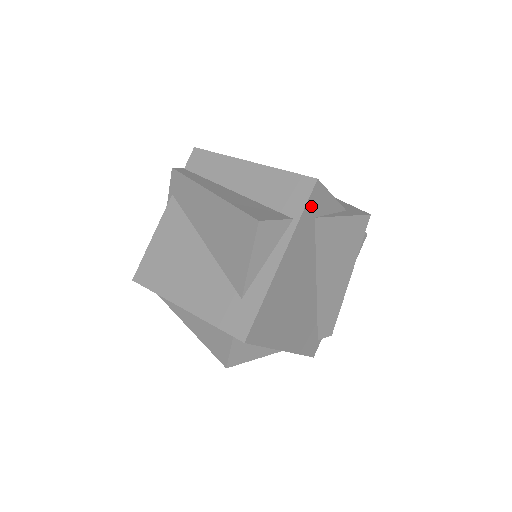
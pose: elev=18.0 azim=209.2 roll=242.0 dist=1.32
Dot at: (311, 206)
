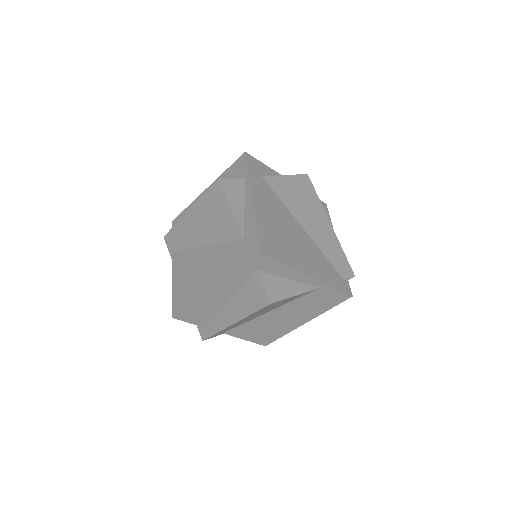
Dot at: (253, 168)
